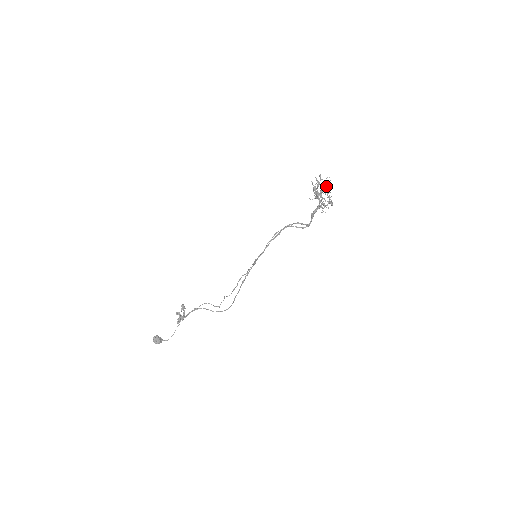
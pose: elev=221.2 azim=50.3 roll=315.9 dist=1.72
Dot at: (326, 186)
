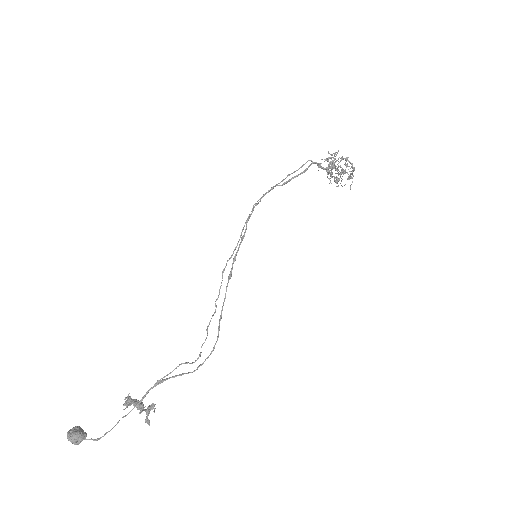
Dot at: (345, 170)
